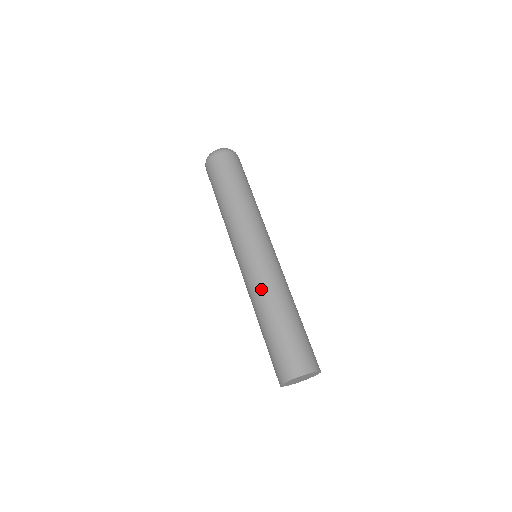
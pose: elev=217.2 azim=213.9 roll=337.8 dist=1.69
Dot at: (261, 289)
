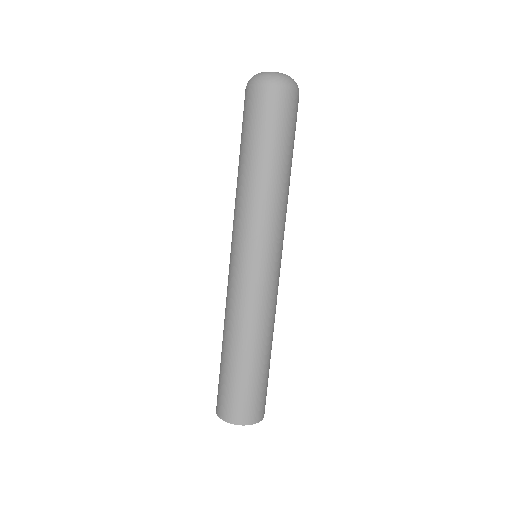
Dot at: occluded
